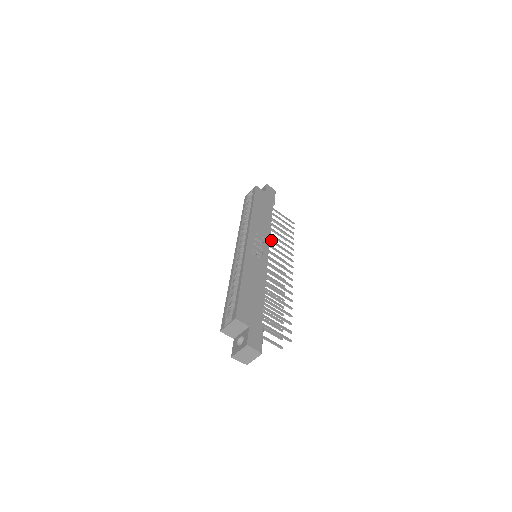
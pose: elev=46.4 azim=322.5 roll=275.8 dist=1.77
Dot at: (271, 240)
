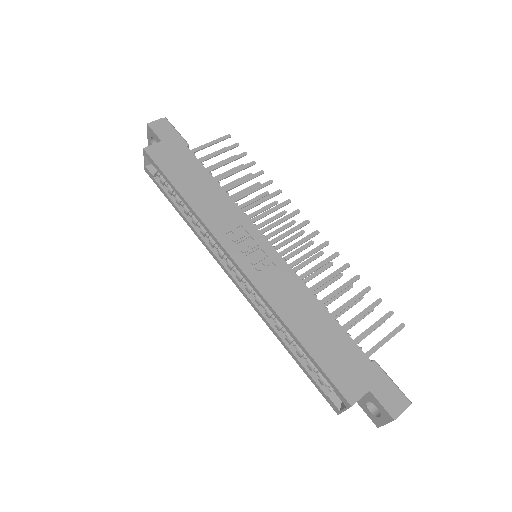
Dot at: (244, 209)
